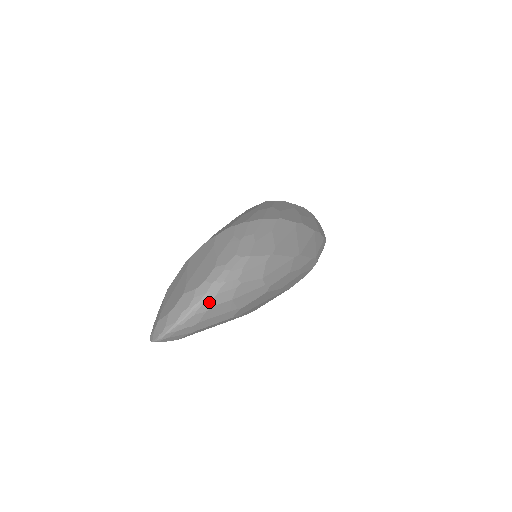
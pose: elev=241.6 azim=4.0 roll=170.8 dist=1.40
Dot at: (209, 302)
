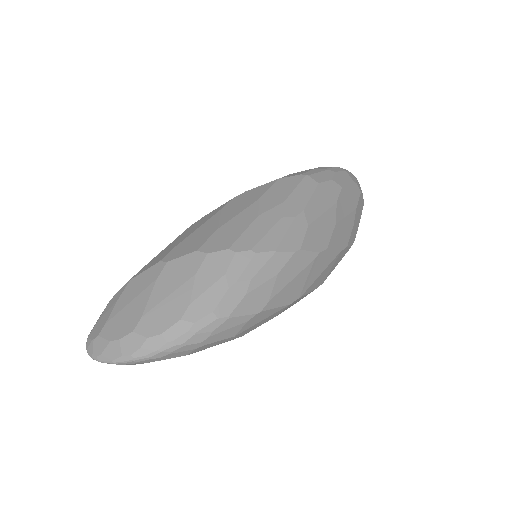
Dot at: (156, 358)
